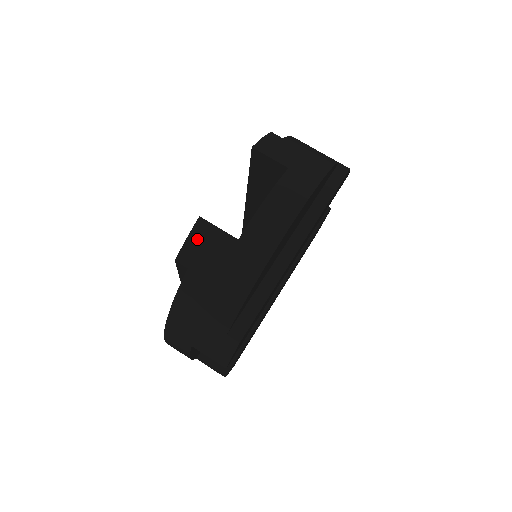
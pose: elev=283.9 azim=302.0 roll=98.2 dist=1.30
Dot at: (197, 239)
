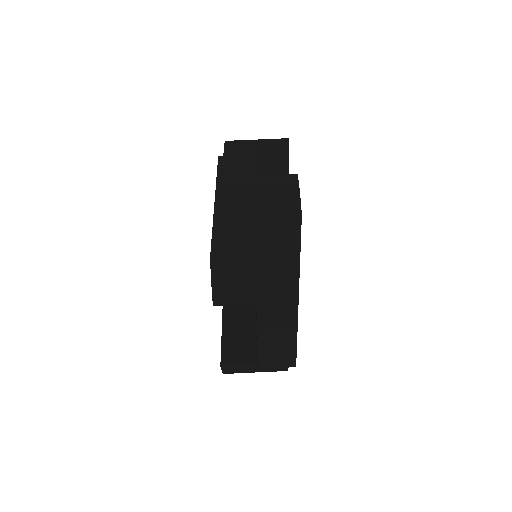
Dot at: (230, 371)
